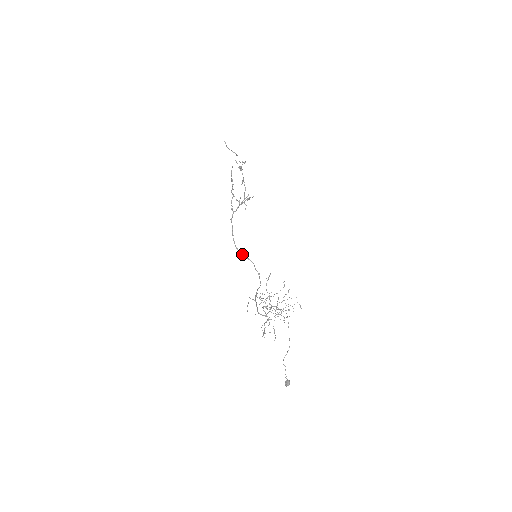
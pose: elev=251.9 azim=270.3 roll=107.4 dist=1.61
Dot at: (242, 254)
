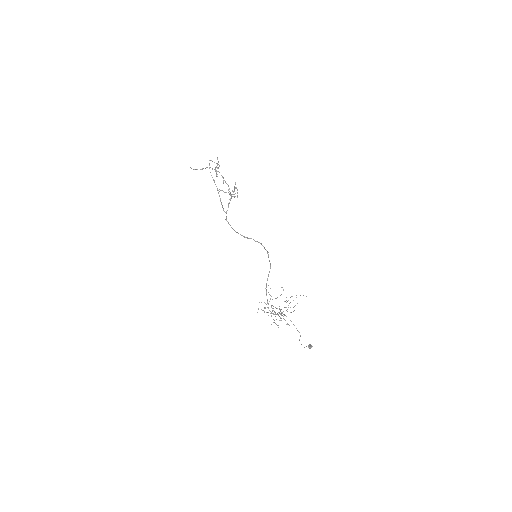
Dot at: (248, 238)
